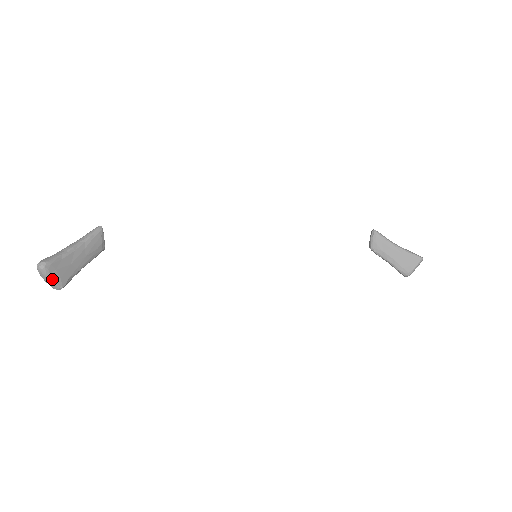
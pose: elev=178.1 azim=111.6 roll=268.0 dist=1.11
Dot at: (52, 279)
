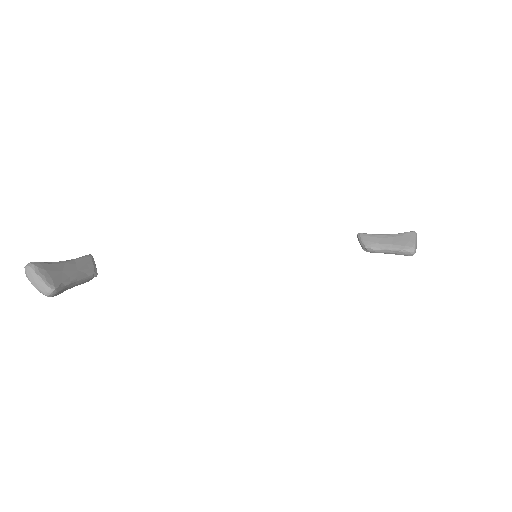
Dot at: (42, 278)
